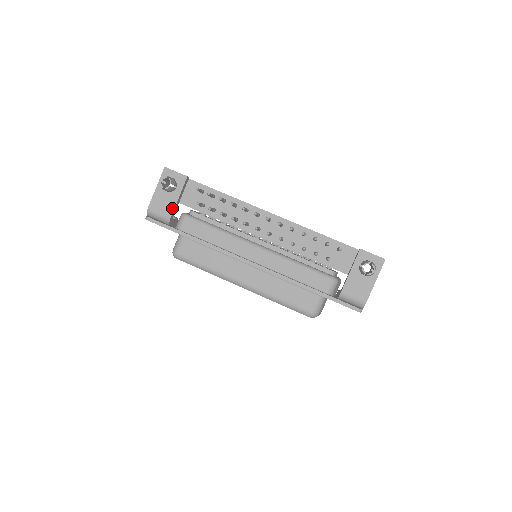
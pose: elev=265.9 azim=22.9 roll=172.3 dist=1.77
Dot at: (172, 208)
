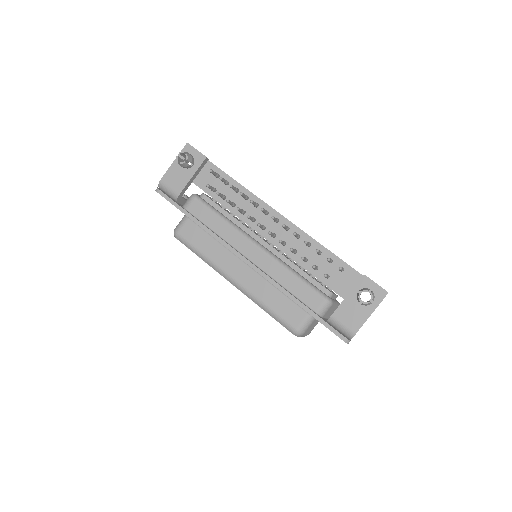
Dot at: (183, 185)
